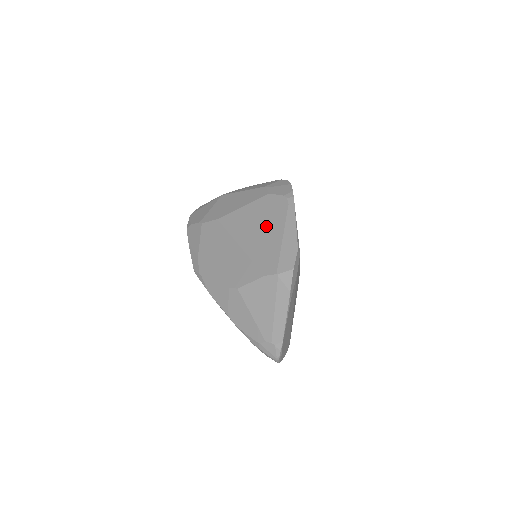
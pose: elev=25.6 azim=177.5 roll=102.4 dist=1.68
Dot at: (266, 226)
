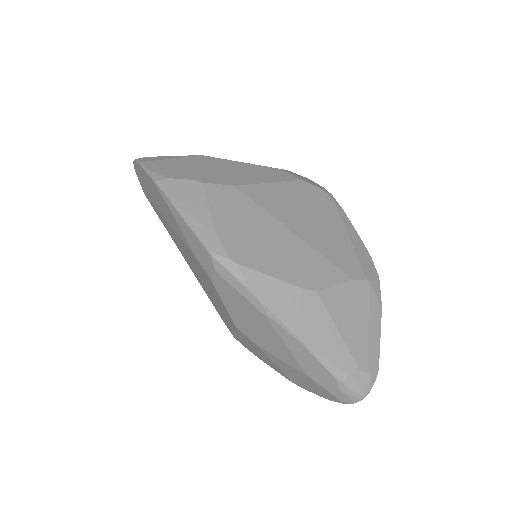
Dot at: (320, 218)
